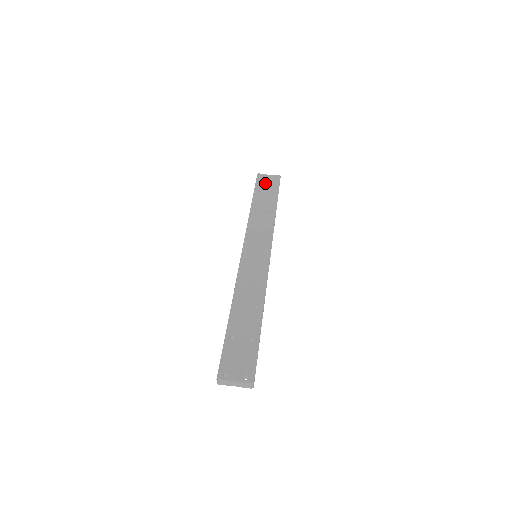
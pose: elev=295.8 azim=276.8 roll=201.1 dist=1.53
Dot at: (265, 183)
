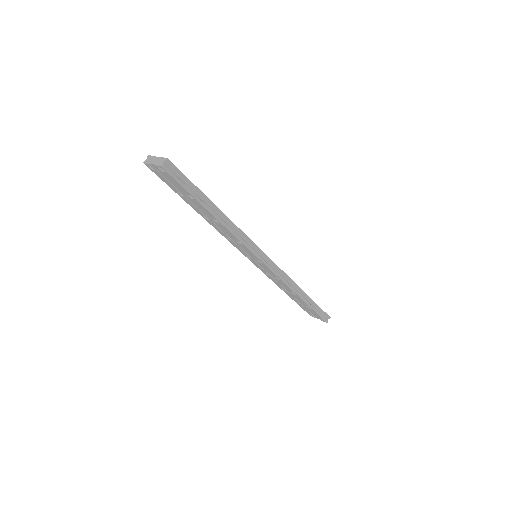
Dot at: occluded
